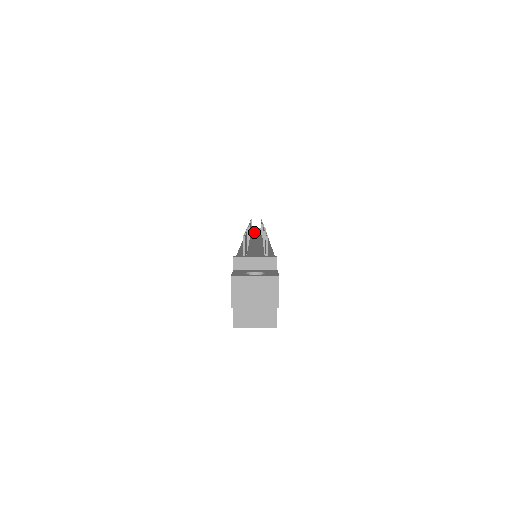
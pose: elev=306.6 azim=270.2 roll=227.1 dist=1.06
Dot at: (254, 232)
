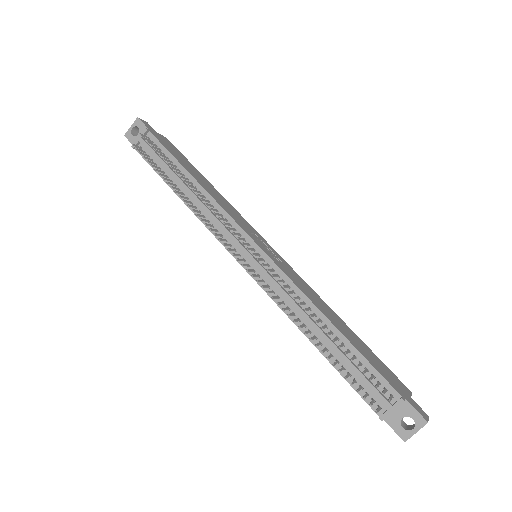
Dot at: (204, 212)
